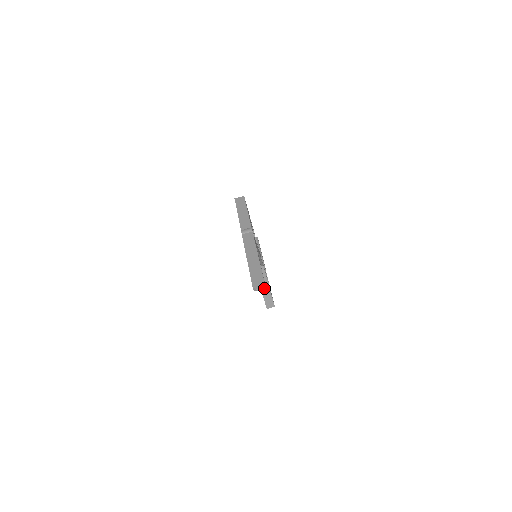
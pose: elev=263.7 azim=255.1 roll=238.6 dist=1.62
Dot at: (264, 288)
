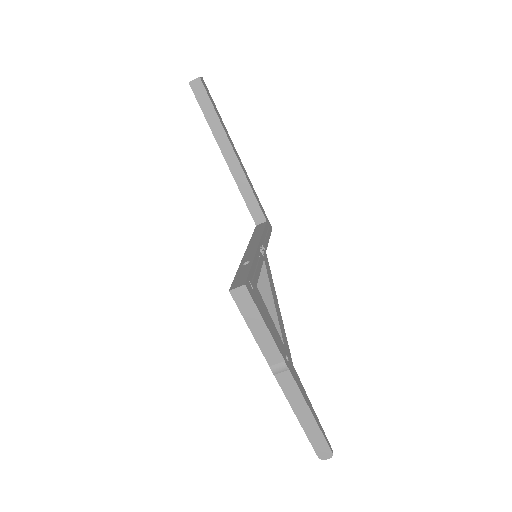
Dot at: occluded
